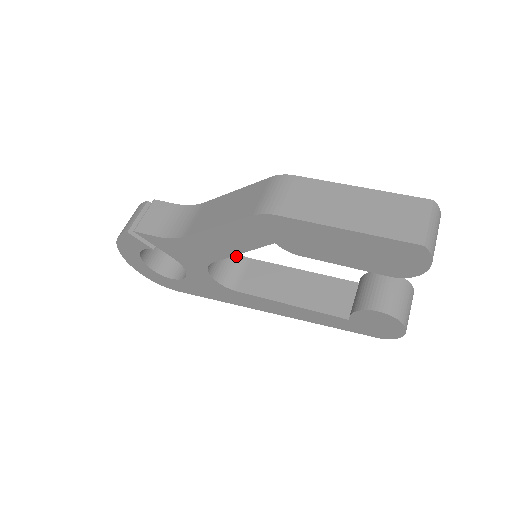
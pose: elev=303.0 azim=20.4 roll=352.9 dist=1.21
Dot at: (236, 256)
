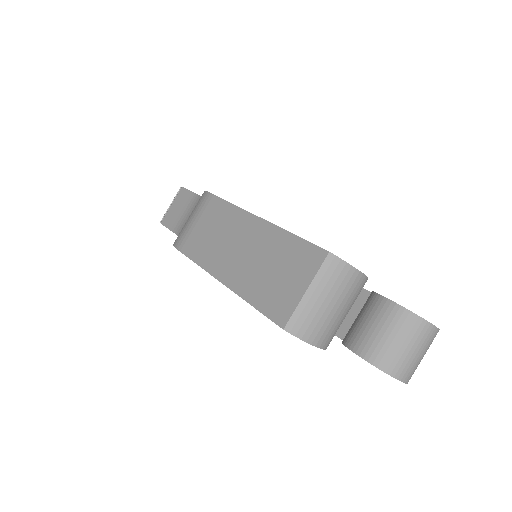
Dot at: occluded
